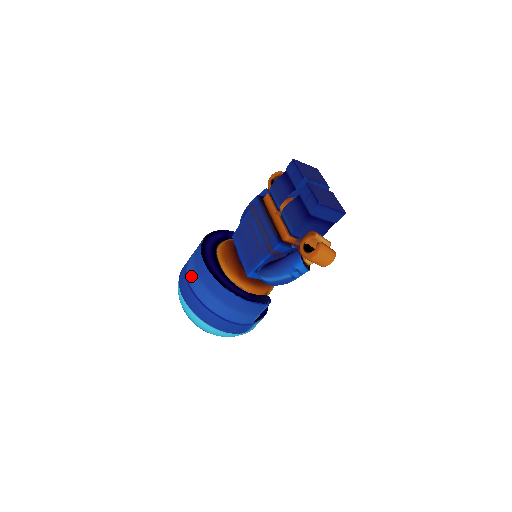
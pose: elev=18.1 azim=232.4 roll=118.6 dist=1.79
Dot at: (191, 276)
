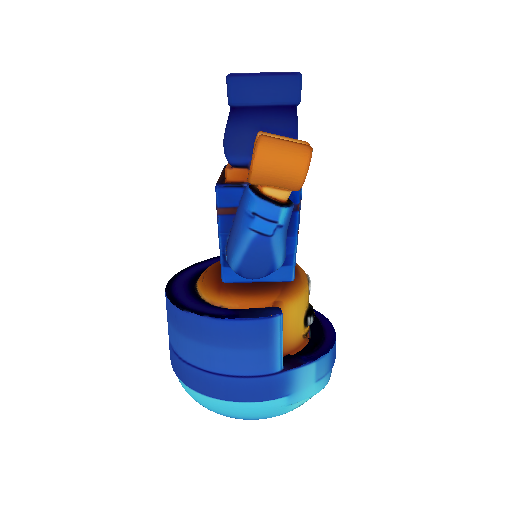
Dot at: occluded
